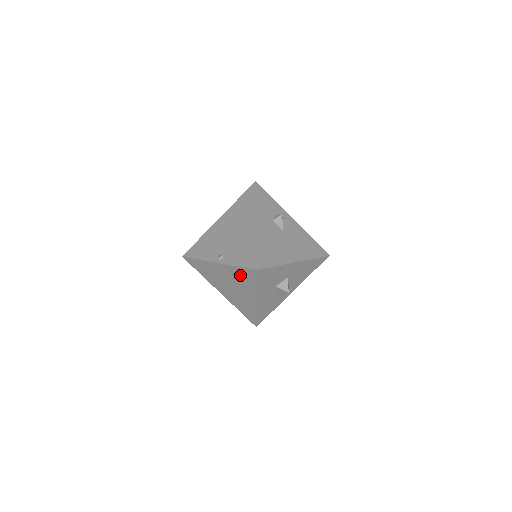
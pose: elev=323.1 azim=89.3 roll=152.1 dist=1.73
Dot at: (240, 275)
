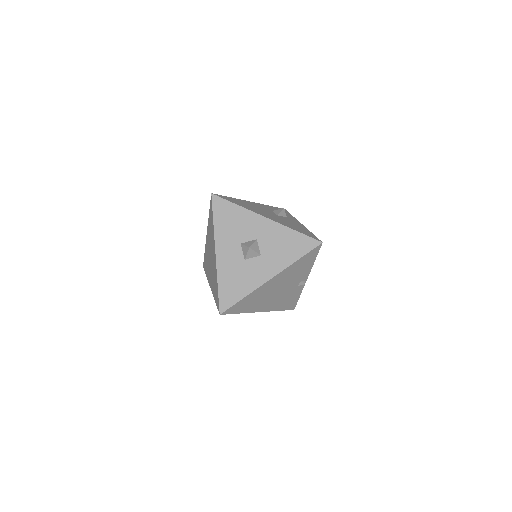
Dot at: (210, 224)
